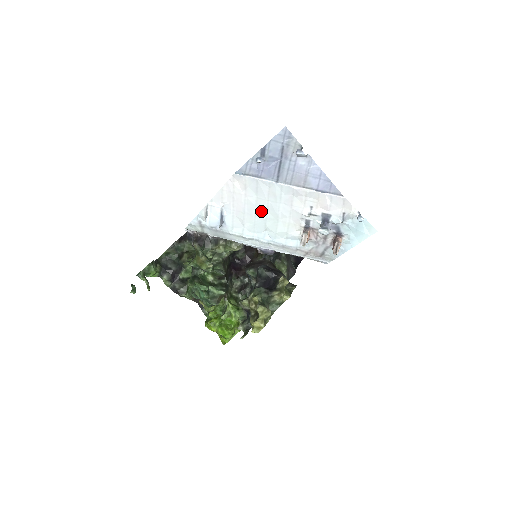
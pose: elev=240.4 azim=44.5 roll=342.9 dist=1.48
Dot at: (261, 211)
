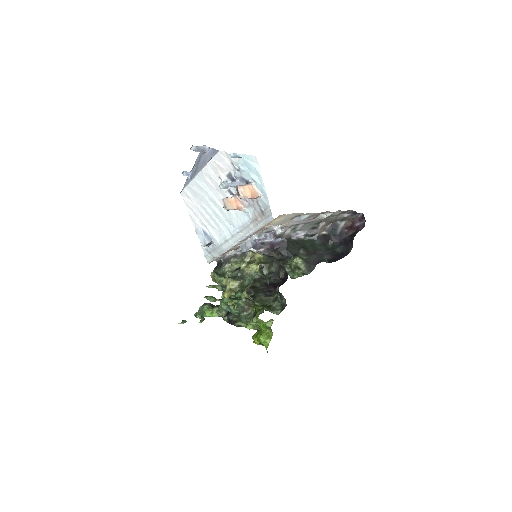
Dot at: (211, 209)
